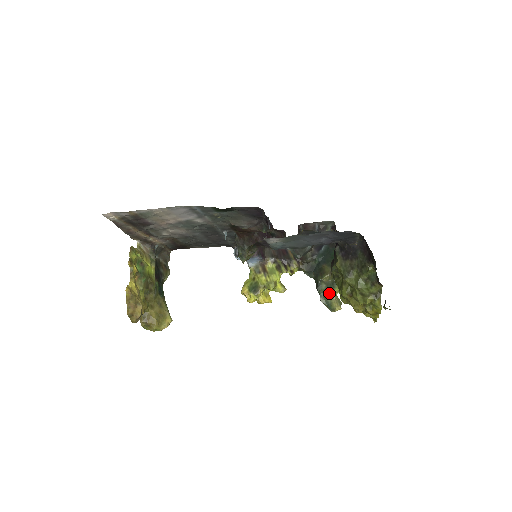
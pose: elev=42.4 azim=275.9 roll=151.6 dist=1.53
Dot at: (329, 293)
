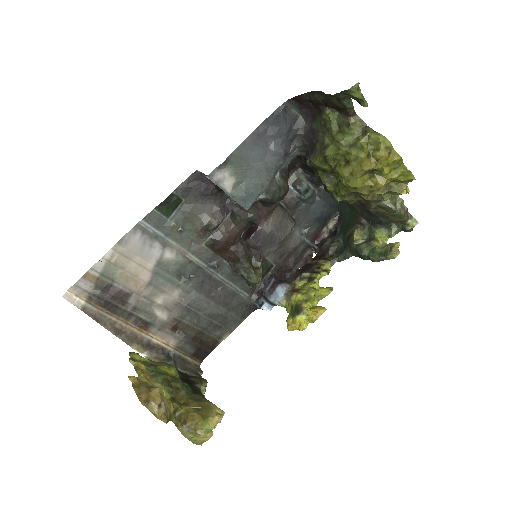
Dot at: (375, 246)
